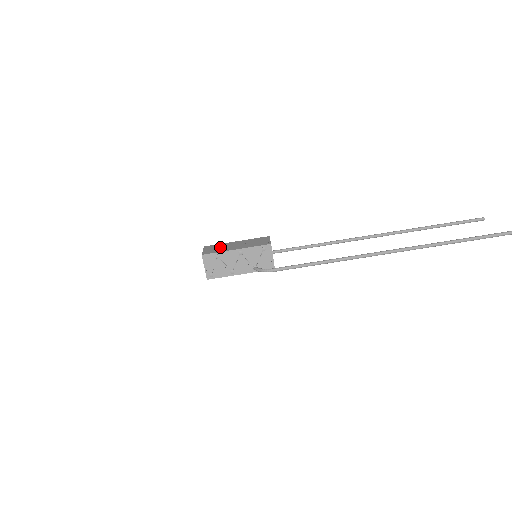
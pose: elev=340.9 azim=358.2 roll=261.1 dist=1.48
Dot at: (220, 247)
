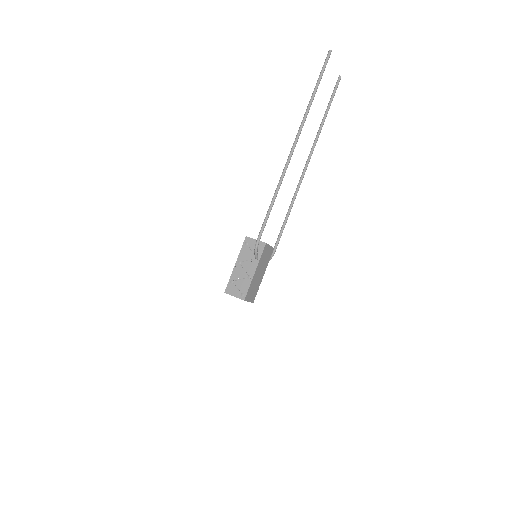
Dot at: occluded
